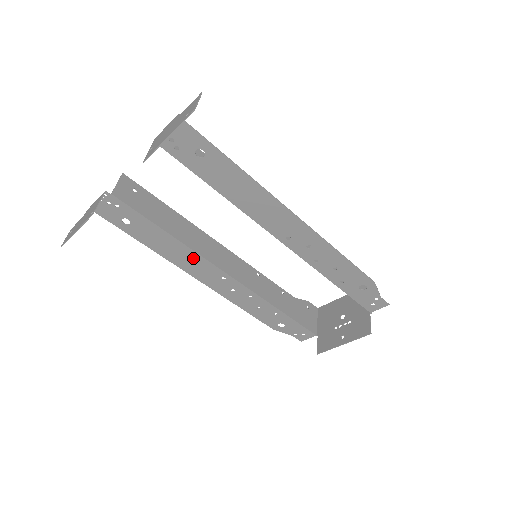
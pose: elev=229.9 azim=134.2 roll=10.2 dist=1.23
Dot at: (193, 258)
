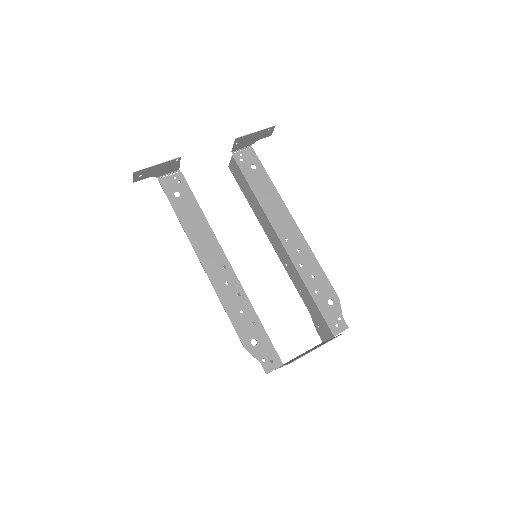
Dot at: (209, 240)
